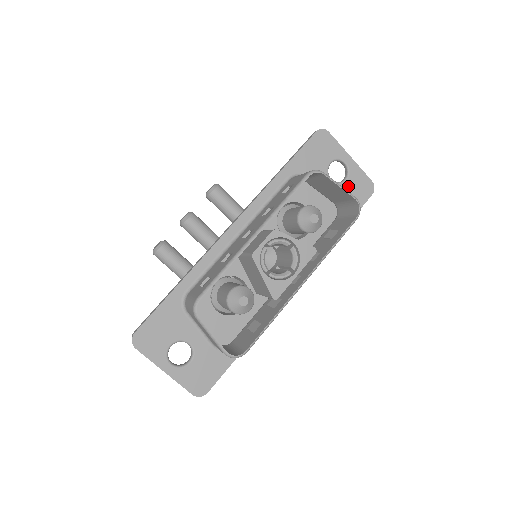
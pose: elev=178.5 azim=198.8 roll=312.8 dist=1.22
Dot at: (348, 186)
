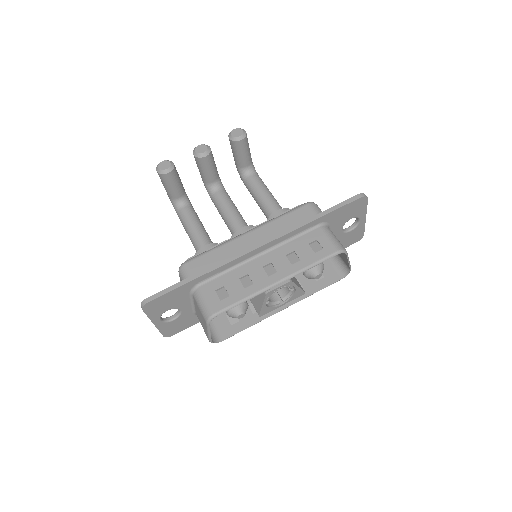
Dot at: (348, 235)
